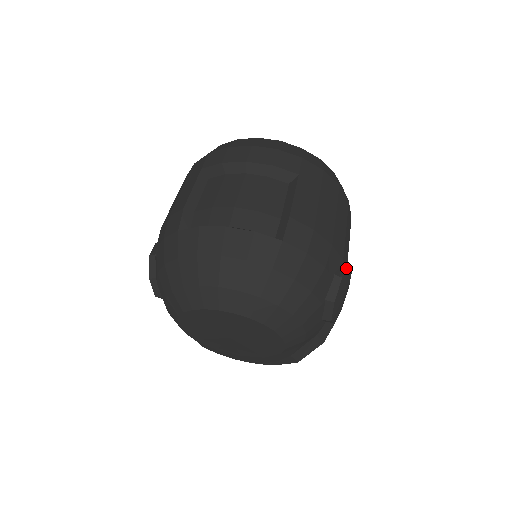
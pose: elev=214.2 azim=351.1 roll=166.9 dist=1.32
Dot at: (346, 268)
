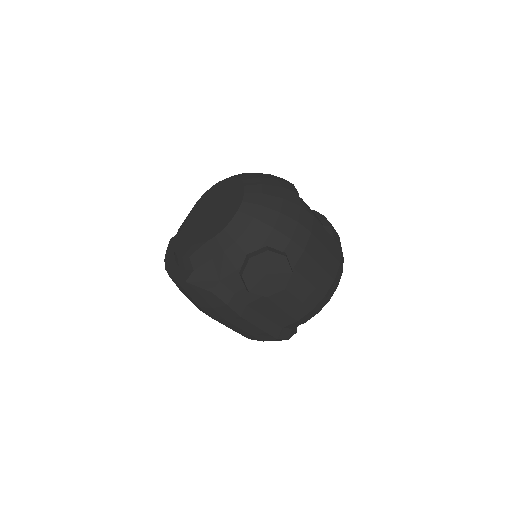
Dot at: (291, 266)
